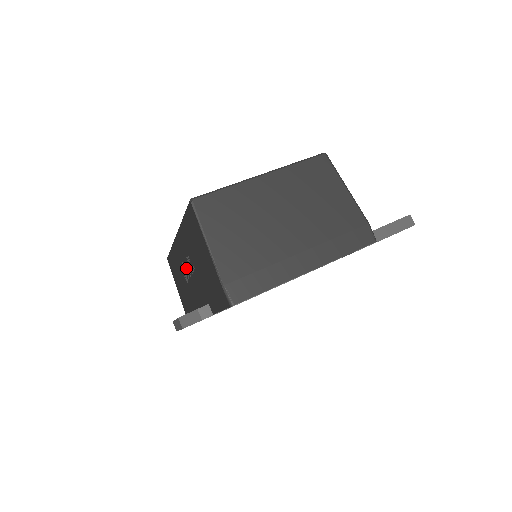
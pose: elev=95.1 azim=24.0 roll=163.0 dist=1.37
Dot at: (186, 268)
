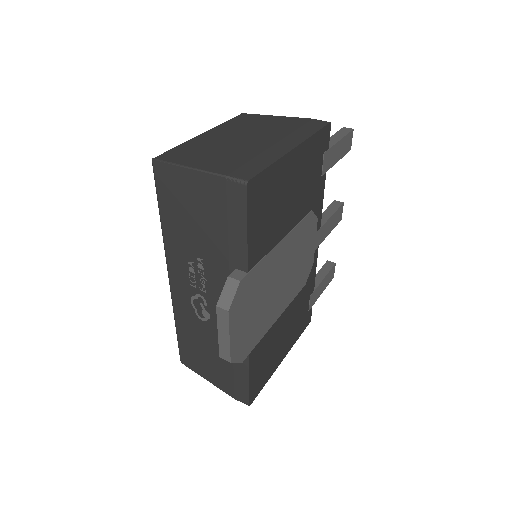
Dot at: (197, 294)
